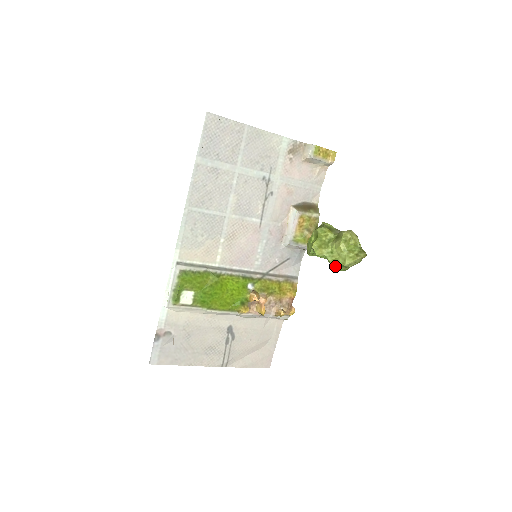
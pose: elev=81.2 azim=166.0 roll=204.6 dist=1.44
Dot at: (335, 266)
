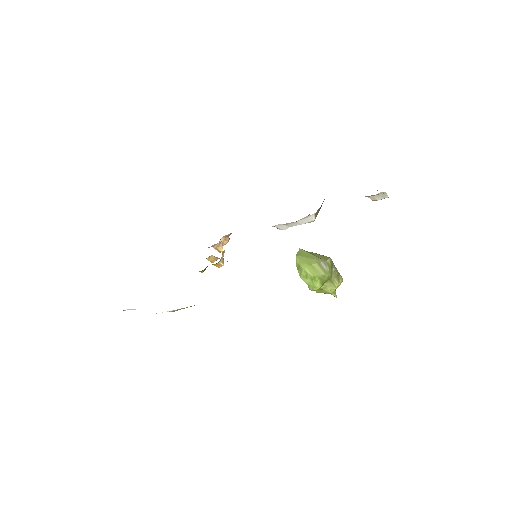
Dot at: occluded
